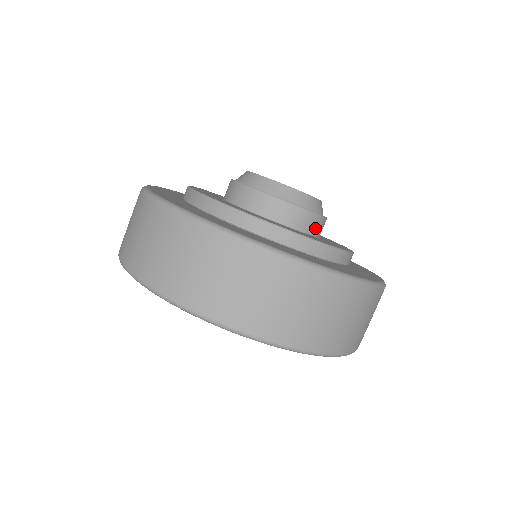
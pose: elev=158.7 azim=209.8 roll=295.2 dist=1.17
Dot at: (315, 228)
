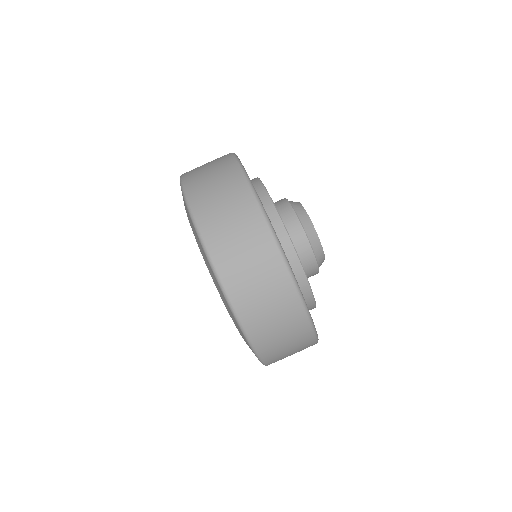
Dot at: (307, 267)
